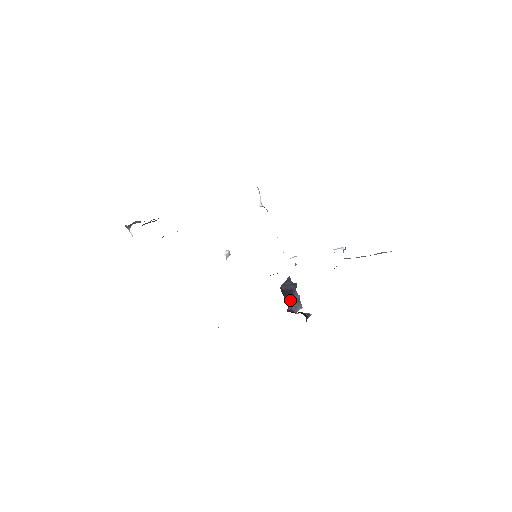
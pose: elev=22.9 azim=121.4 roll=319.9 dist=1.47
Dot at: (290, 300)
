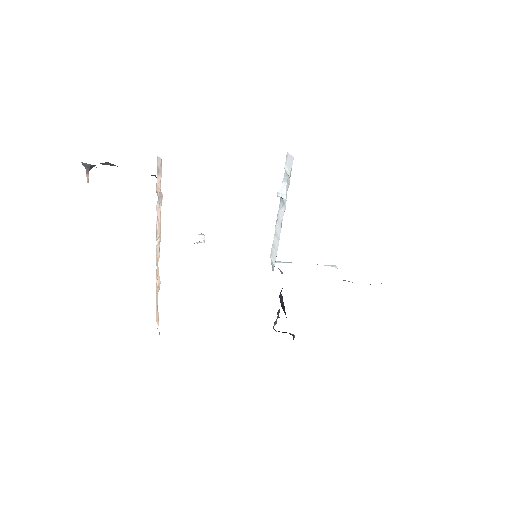
Dot at: occluded
